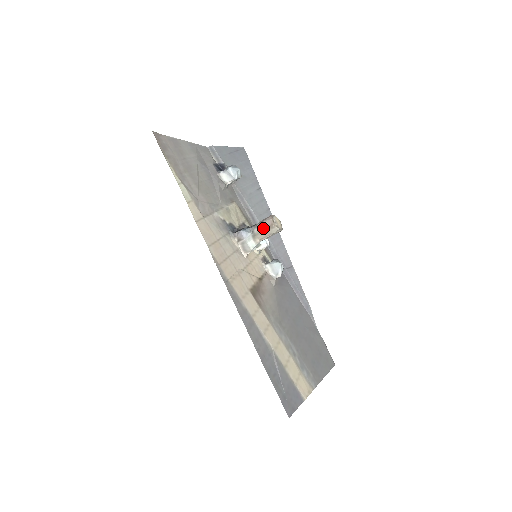
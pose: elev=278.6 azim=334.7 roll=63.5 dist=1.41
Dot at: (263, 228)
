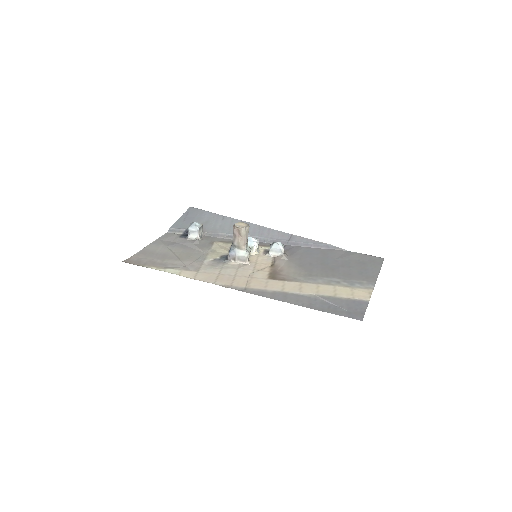
Dot at: (237, 238)
